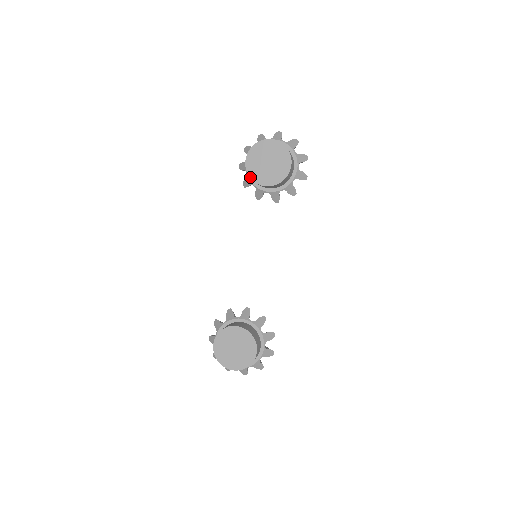
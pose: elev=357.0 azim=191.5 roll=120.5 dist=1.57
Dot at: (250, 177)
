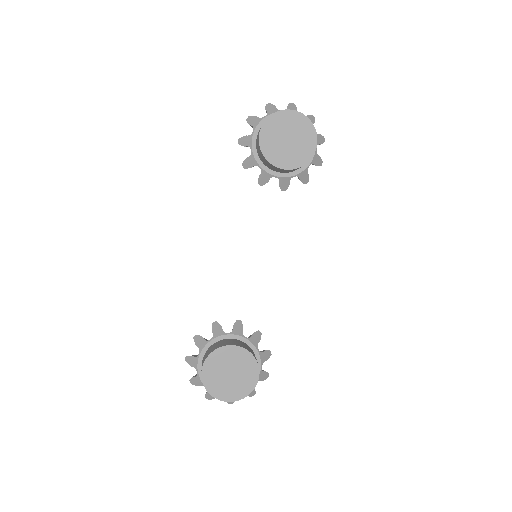
Dot at: (264, 155)
